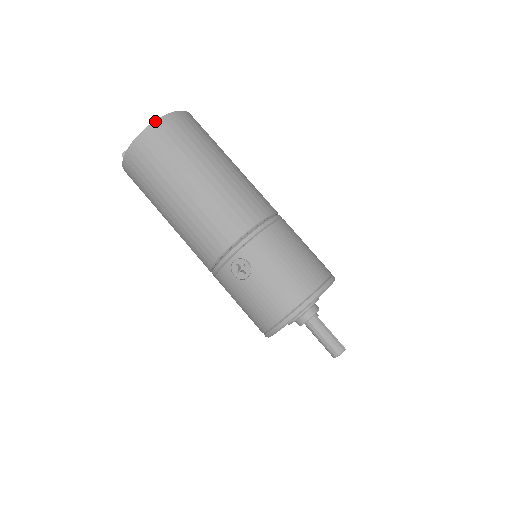
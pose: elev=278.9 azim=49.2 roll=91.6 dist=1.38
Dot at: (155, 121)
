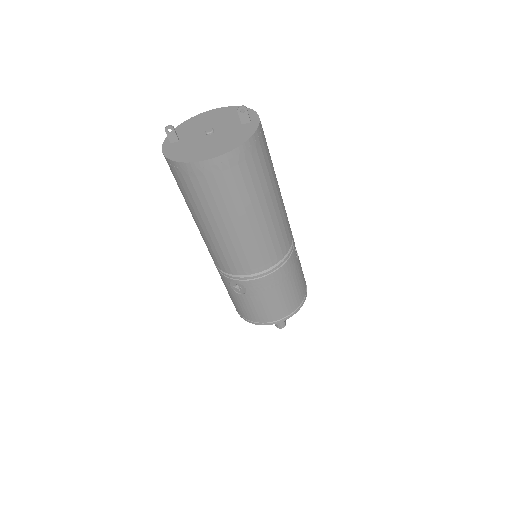
Dot at: (216, 157)
